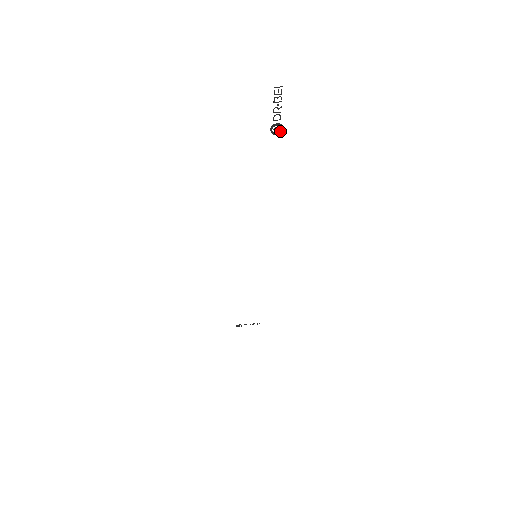
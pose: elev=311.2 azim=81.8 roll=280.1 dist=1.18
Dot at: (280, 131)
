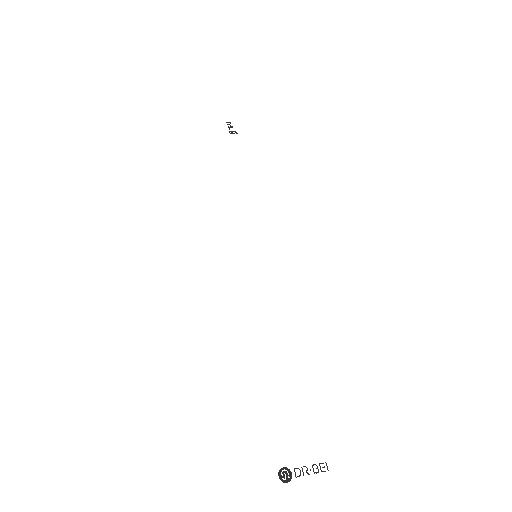
Dot at: occluded
